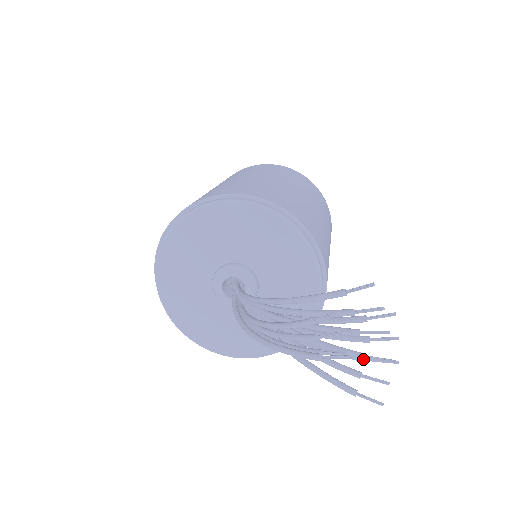
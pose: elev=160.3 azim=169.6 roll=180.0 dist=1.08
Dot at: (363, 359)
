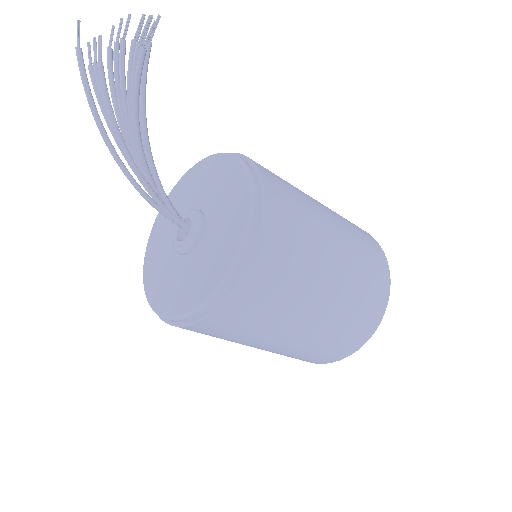
Dot at: occluded
